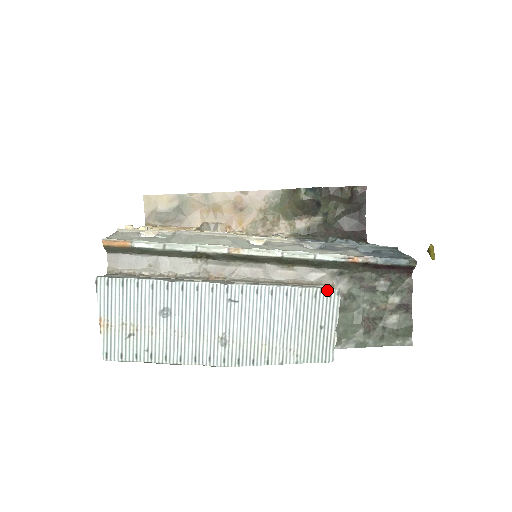
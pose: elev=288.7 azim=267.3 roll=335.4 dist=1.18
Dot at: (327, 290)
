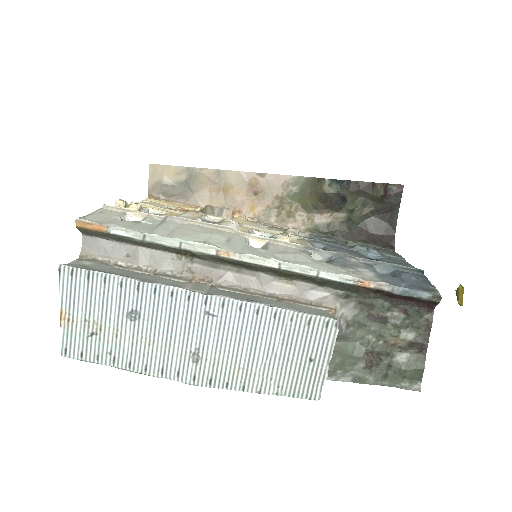
Dot at: (324, 319)
